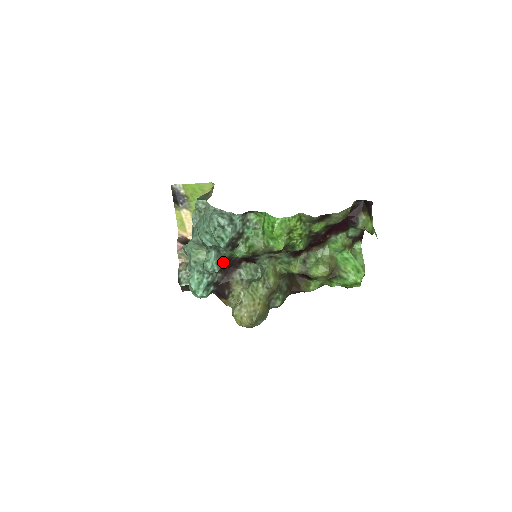
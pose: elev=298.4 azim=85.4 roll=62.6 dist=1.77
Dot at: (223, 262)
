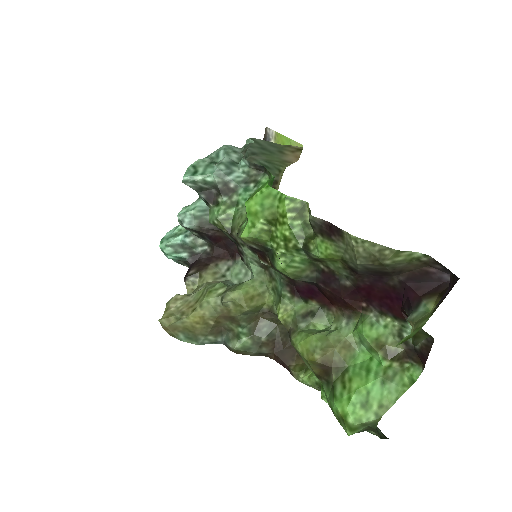
Dot at: (207, 226)
